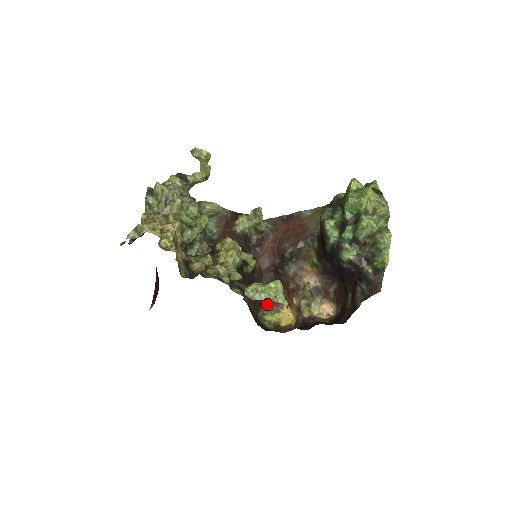
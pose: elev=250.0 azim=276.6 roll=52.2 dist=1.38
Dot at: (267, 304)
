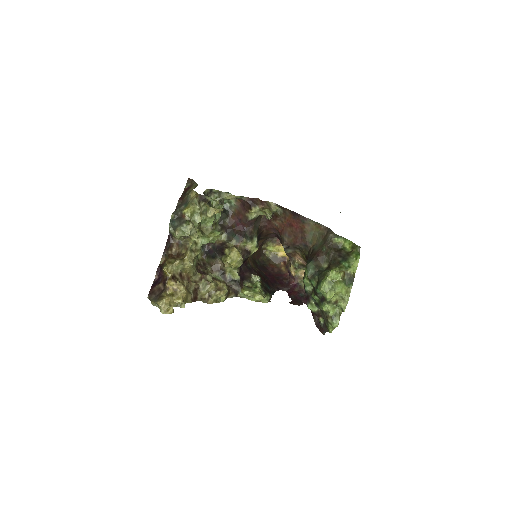
Dot at: (272, 238)
